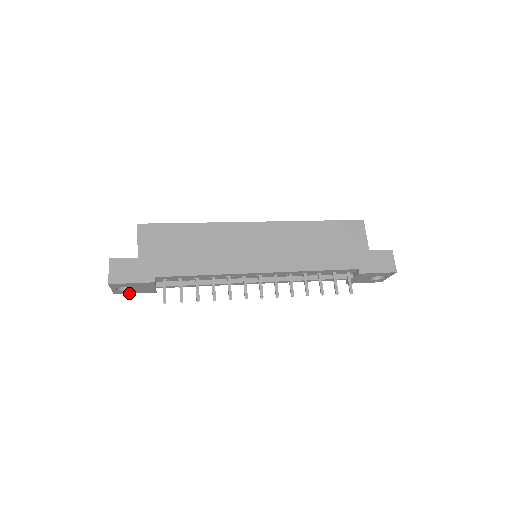
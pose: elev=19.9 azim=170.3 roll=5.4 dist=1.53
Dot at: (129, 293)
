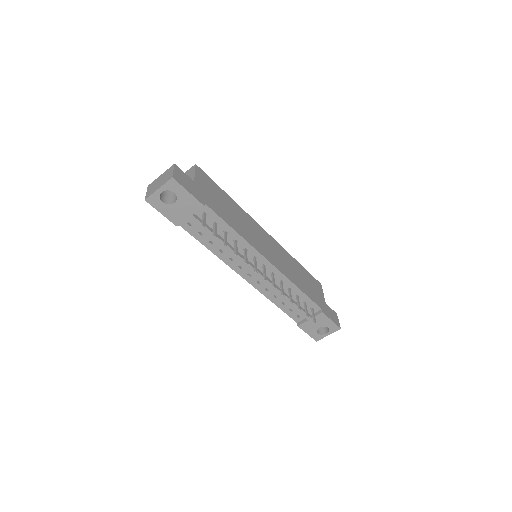
Dot at: (157, 209)
